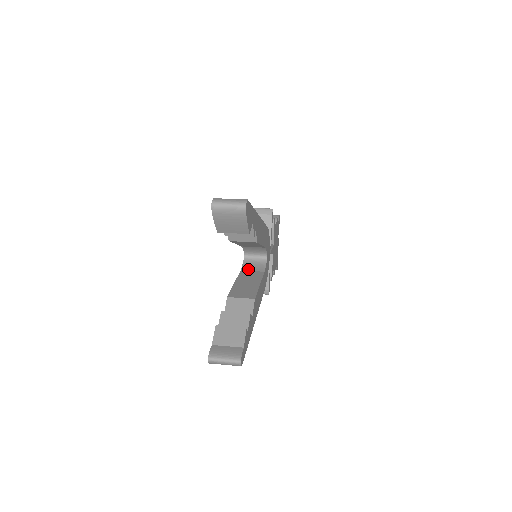
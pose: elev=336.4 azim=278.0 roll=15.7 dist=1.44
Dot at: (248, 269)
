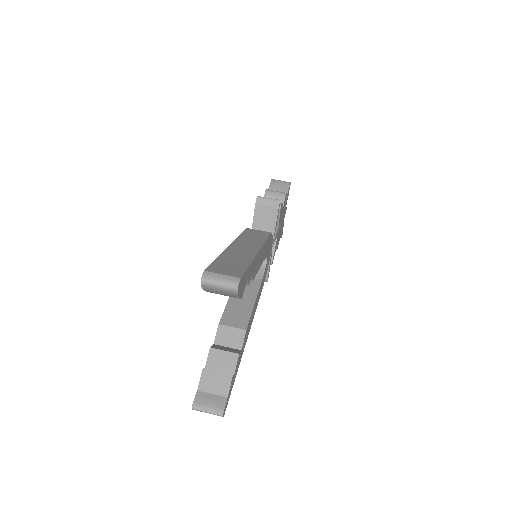
Dot at: occluded
